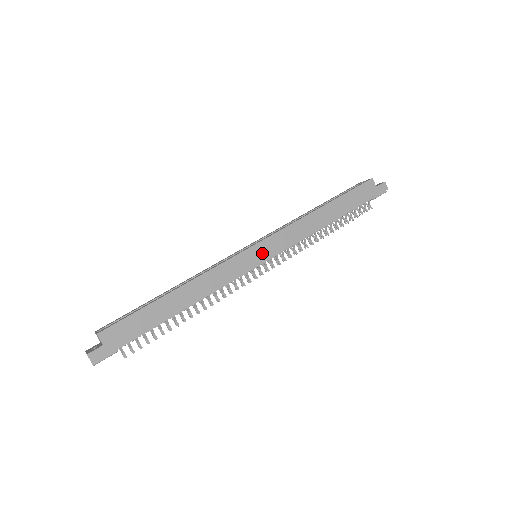
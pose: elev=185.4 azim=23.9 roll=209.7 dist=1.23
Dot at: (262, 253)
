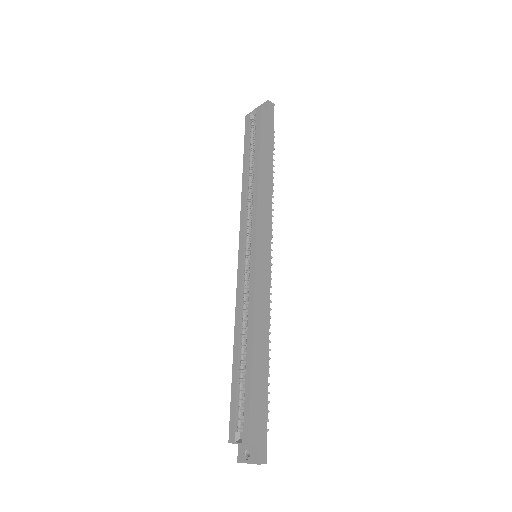
Dot at: (264, 251)
